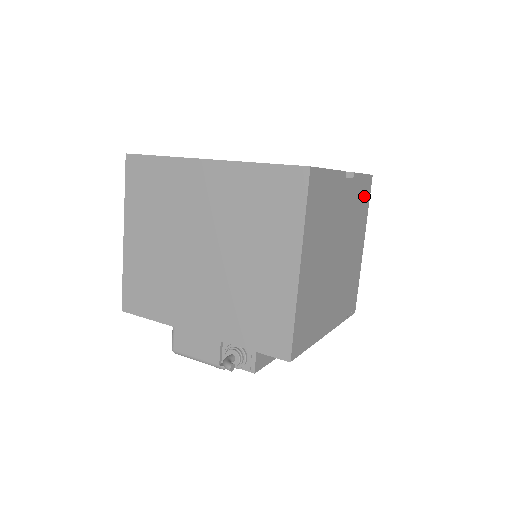
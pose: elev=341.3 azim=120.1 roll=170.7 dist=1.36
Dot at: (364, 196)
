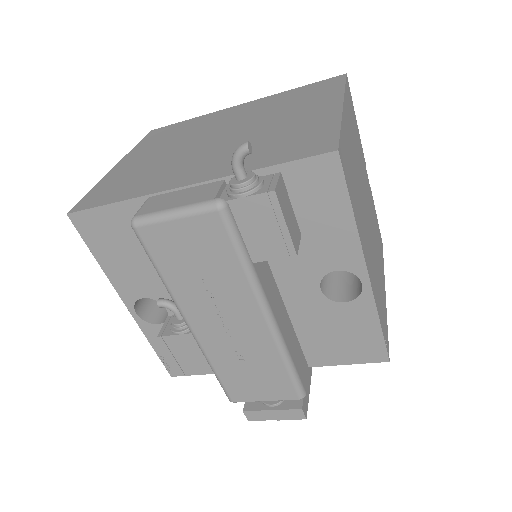
Dot at: (379, 239)
